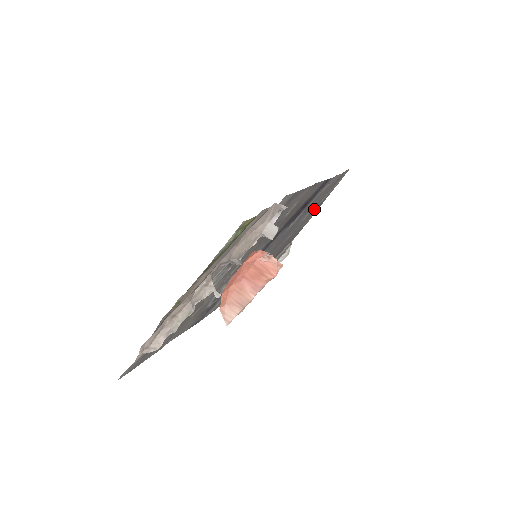
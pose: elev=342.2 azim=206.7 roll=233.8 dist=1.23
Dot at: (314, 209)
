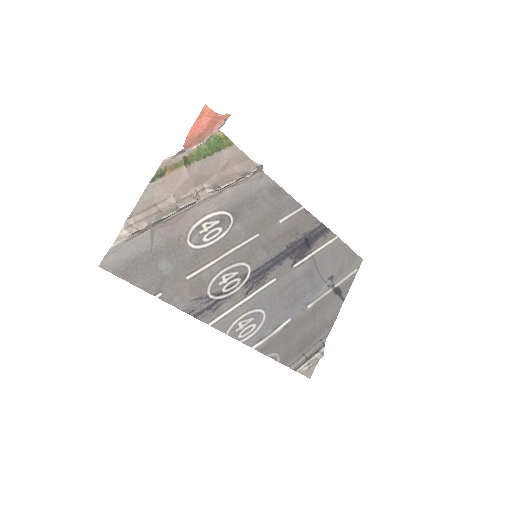
Dot at: (335, 292)
